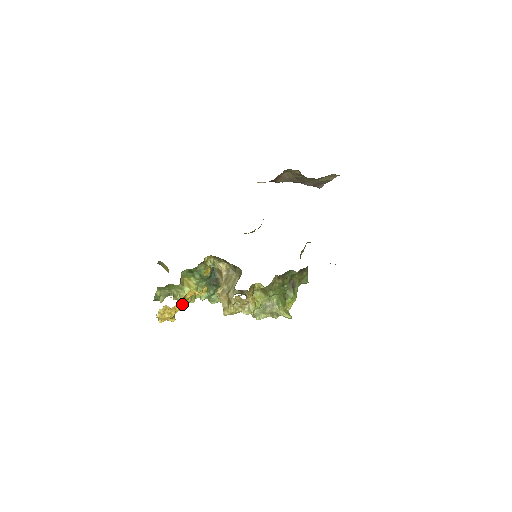
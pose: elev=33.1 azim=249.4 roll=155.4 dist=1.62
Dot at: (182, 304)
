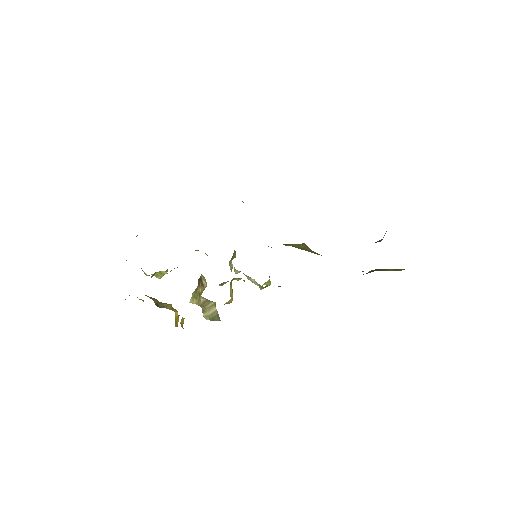
Dot at: occluded
